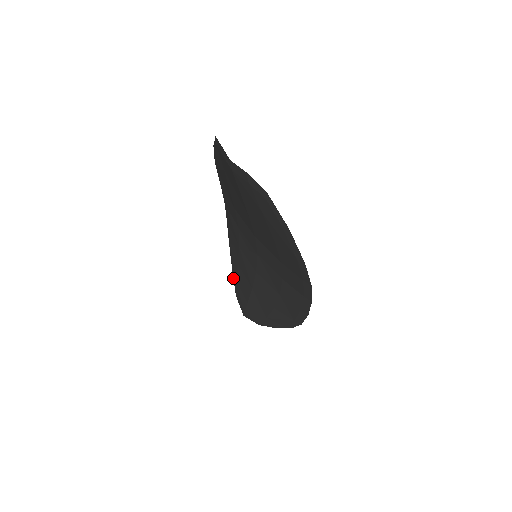
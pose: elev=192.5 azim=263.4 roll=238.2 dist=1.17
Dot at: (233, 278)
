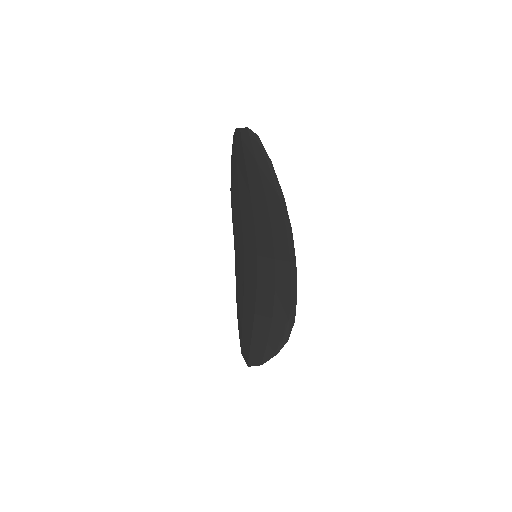
Dot at: (239, 336)
